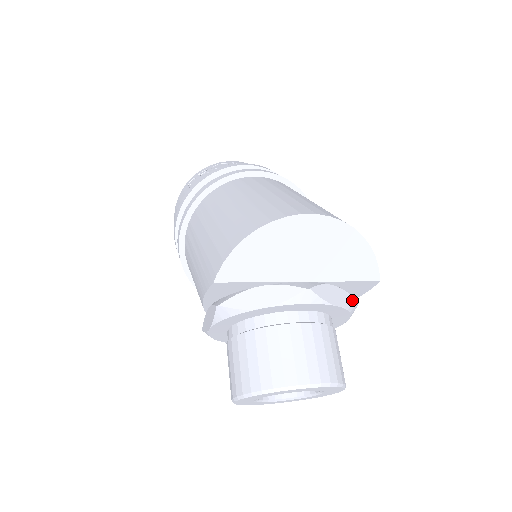
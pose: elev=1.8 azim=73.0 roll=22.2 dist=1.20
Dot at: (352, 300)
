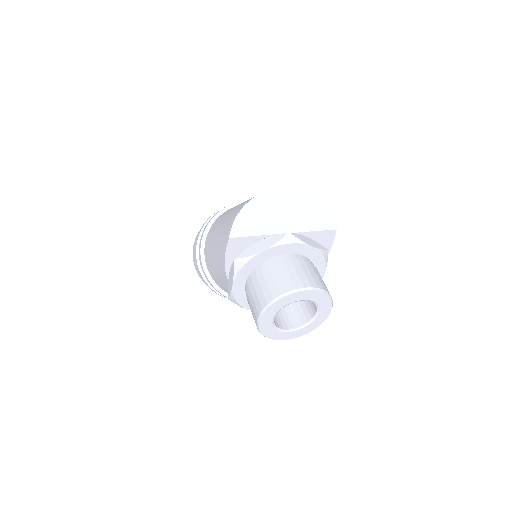
Dot at: (323, 247)
